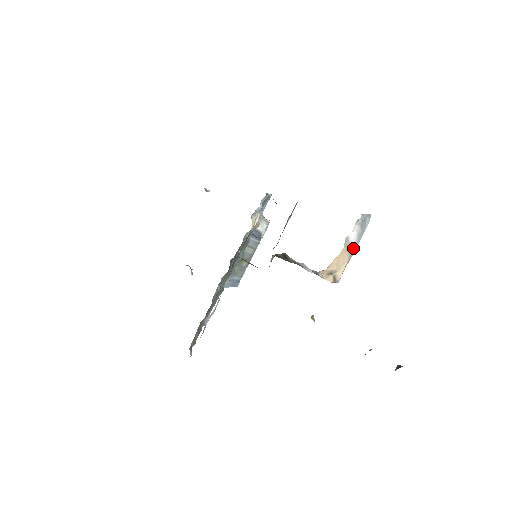
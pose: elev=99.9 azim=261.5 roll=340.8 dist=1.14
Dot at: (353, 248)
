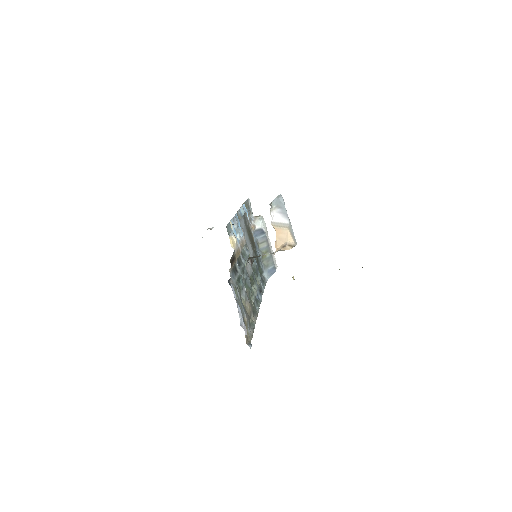
Dot at: (285, 222)
